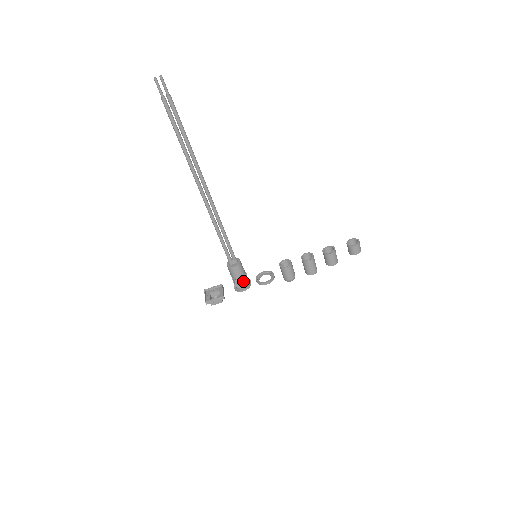
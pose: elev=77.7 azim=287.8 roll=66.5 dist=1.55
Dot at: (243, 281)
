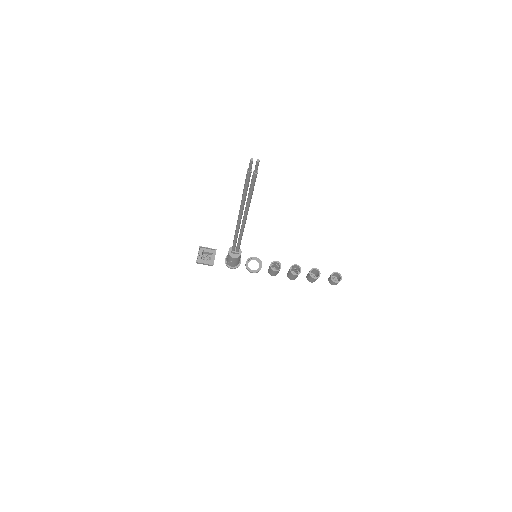
Dot at: (235, 264)
